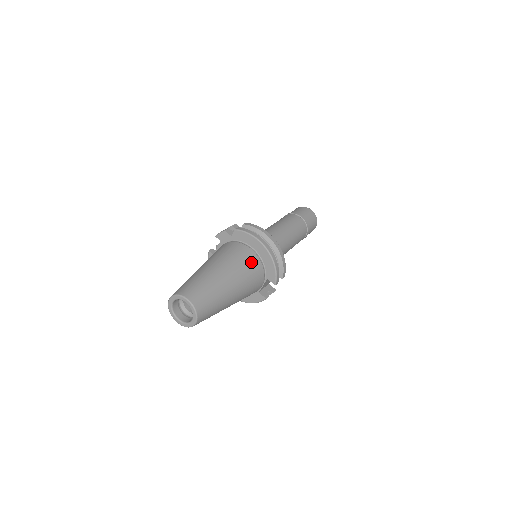
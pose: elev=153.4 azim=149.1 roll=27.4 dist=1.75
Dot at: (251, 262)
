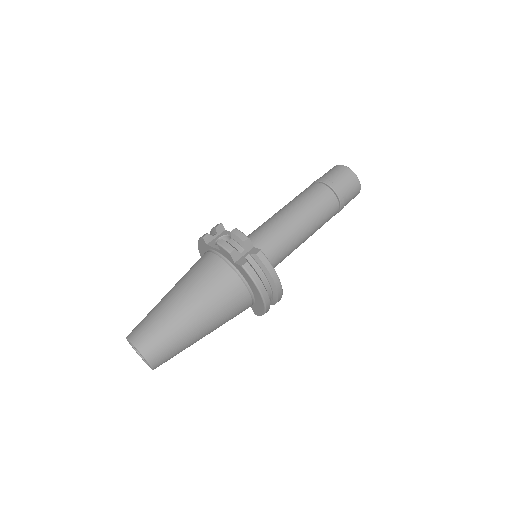
Dot at: (240, 307)
